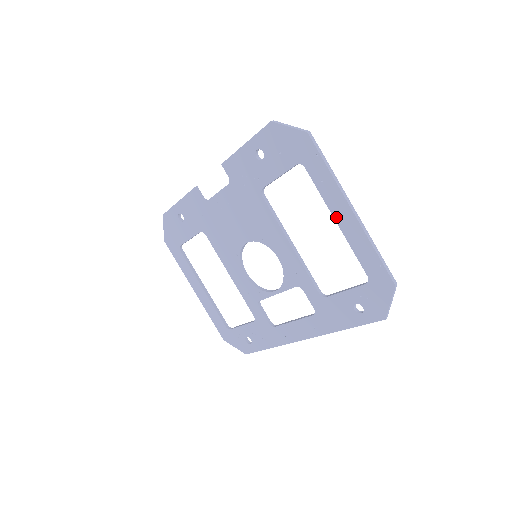
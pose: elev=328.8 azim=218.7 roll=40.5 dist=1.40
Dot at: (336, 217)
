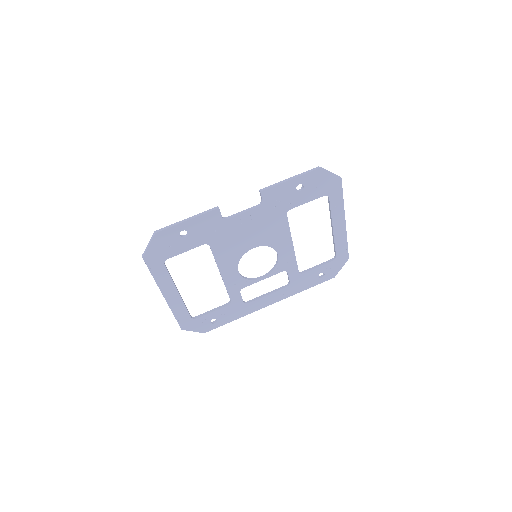
Dot at: (334, 226)
